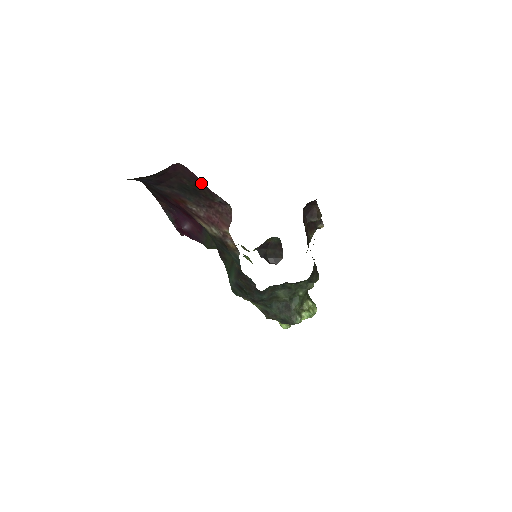
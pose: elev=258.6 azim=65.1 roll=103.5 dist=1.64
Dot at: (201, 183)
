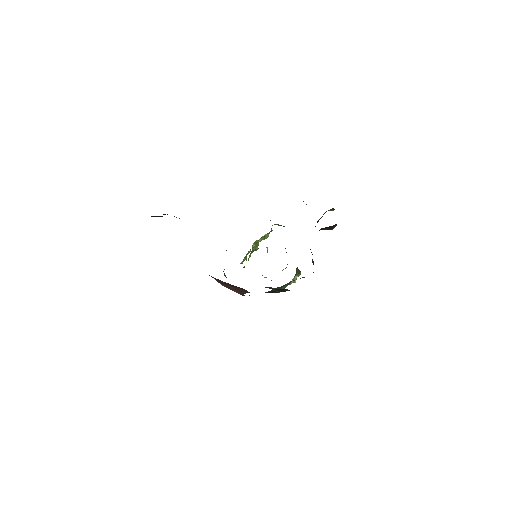
Dot at: occluded
